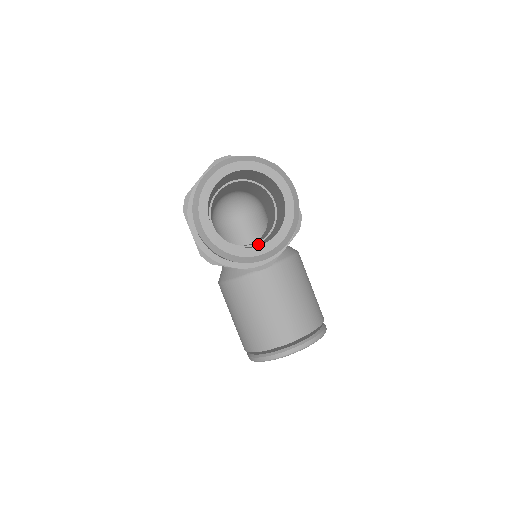
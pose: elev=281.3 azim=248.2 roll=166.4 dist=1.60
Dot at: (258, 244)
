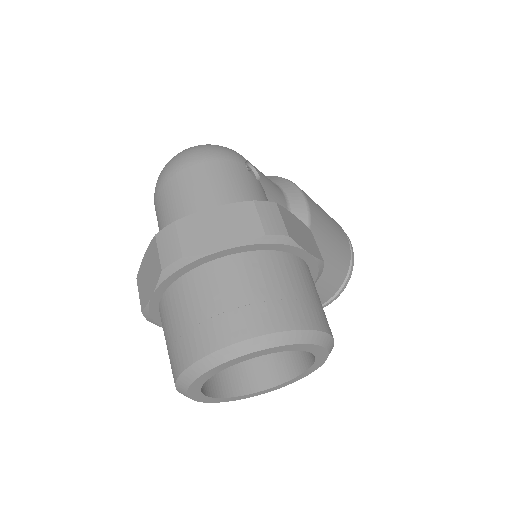
Dot at: occluded
